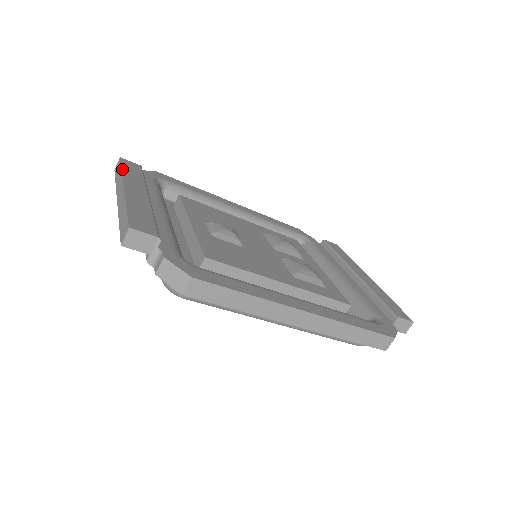
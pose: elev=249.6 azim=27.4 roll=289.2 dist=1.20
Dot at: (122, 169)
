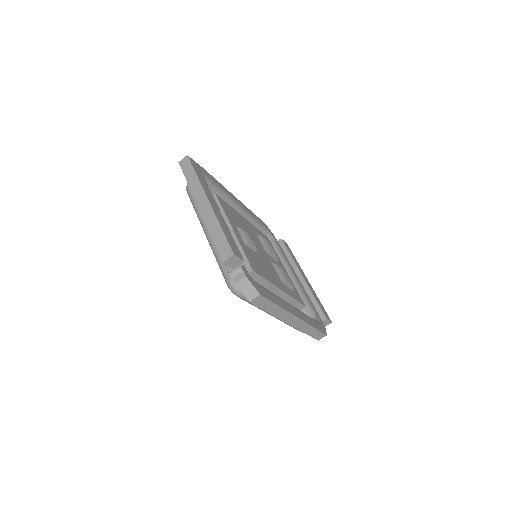
Dot at: (197, 175)
